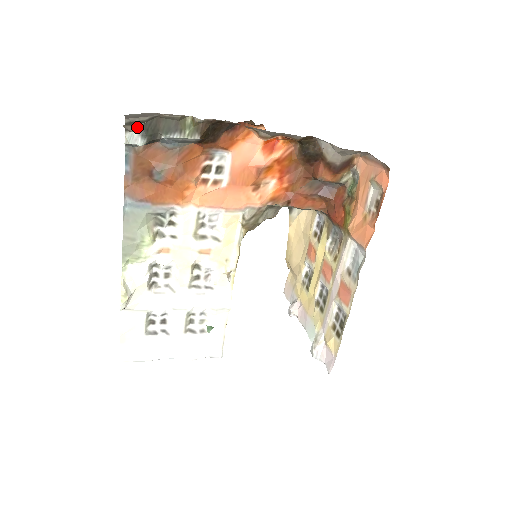
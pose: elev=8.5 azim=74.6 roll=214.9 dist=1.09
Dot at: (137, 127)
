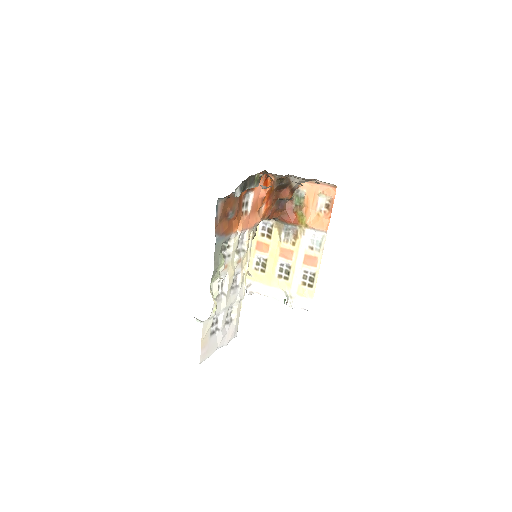
Dot at: occluded
